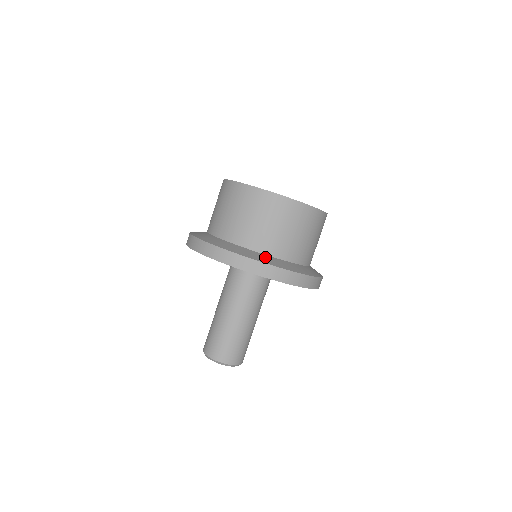
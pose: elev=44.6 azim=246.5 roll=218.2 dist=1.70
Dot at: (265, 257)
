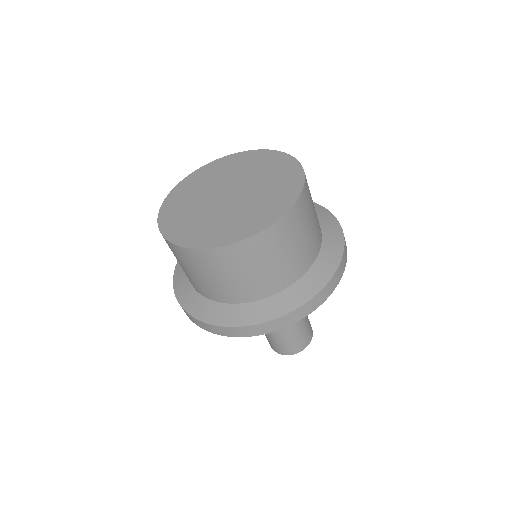
Dot at: (249, 310)
